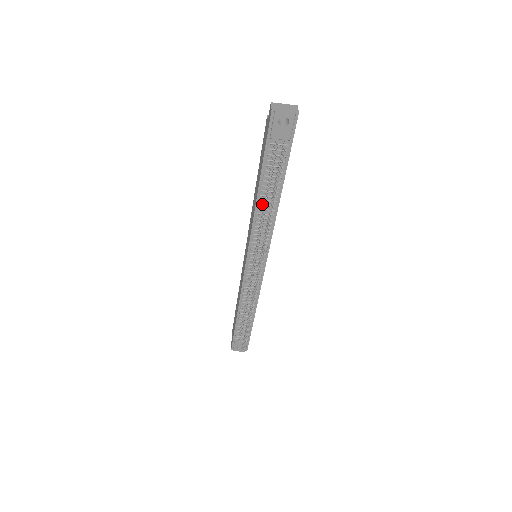
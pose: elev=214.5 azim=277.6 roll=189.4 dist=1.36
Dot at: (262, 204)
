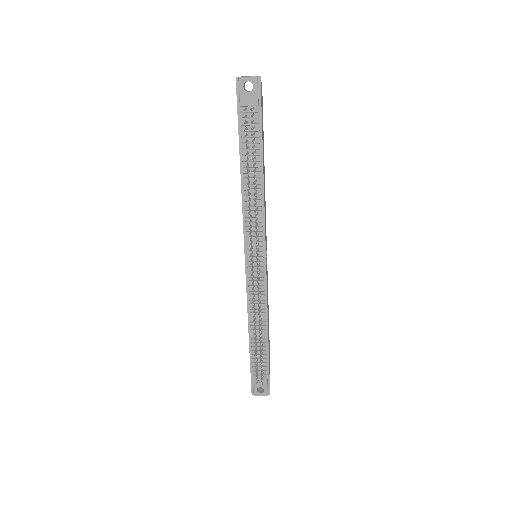
Dot at: occluded
